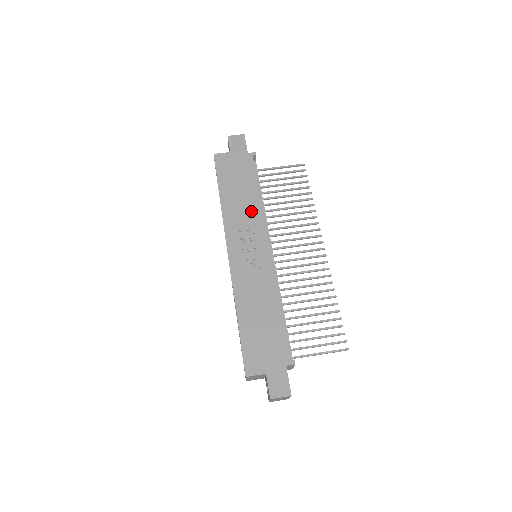
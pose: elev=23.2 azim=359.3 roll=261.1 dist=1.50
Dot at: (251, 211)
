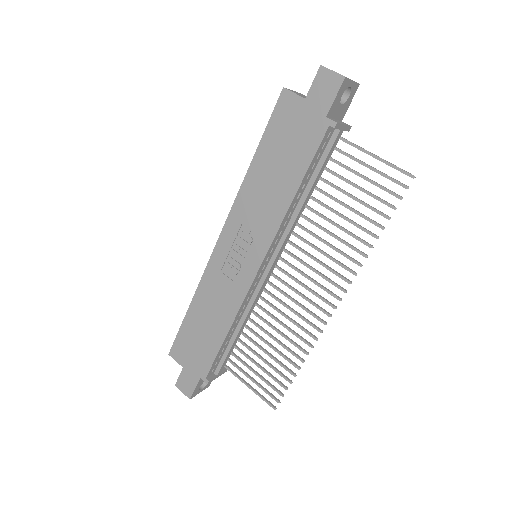
Dot at: (271, 209)
